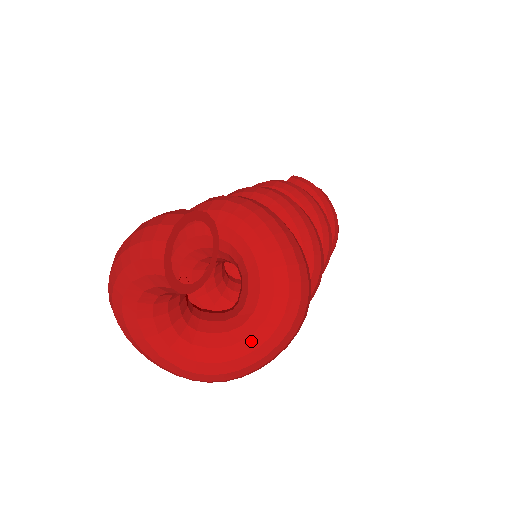
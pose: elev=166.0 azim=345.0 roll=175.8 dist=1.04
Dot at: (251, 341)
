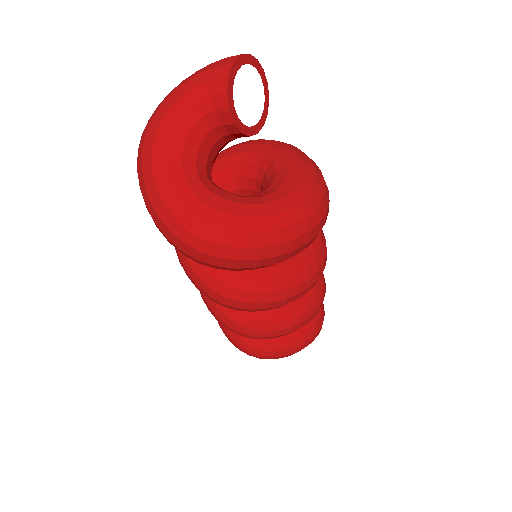
Dot at: (267, 207)
